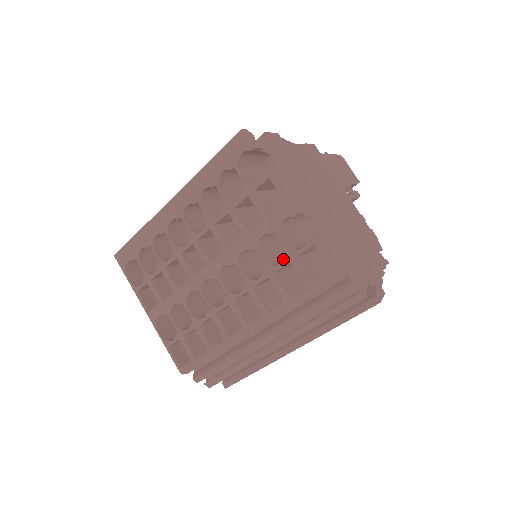
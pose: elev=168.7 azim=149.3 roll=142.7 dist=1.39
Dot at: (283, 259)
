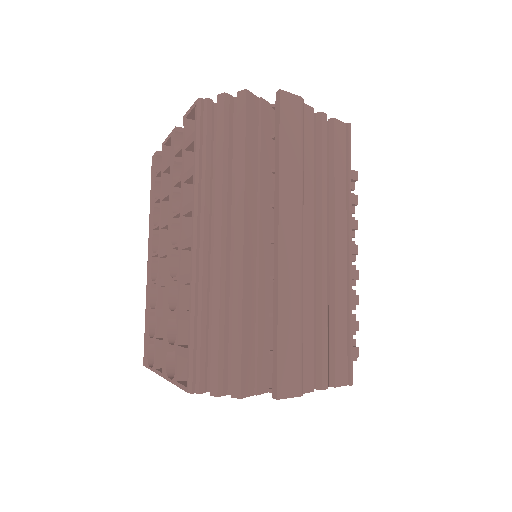
Dot at: (182, 157)
